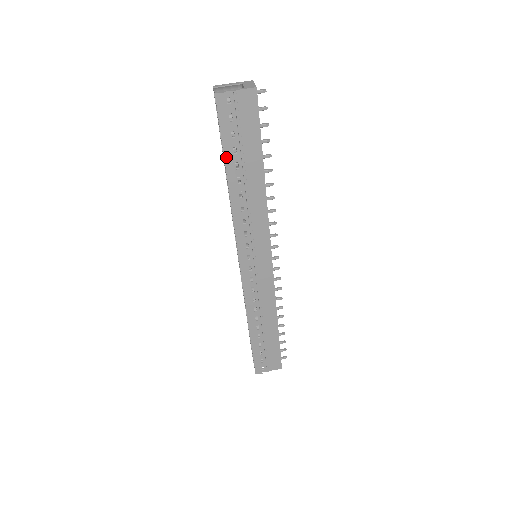
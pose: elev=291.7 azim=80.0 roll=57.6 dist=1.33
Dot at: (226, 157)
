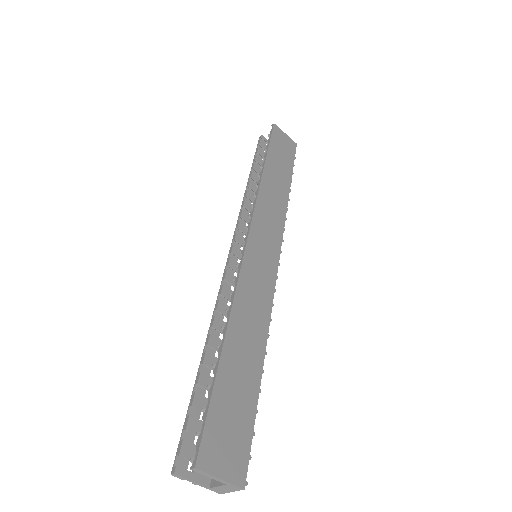
Dot at: (197, 385)
